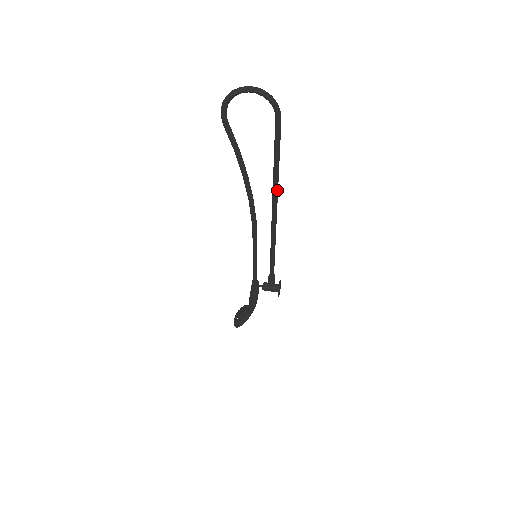
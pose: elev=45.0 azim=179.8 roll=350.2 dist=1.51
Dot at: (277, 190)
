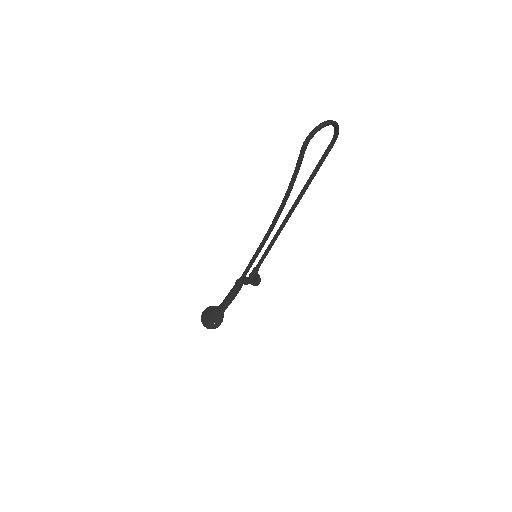
Dot at: occluded
